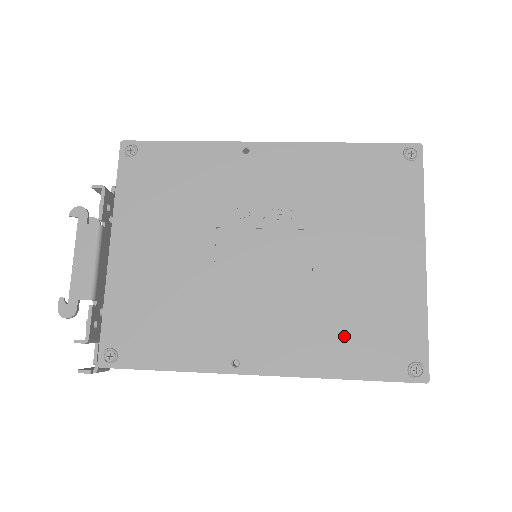
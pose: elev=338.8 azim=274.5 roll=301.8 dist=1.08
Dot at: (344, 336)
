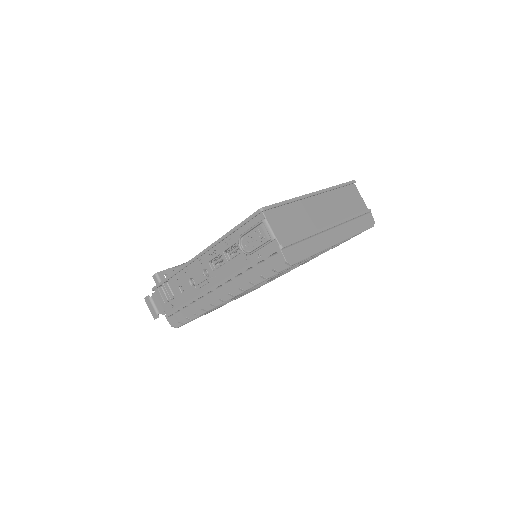
Dot at: occluded
